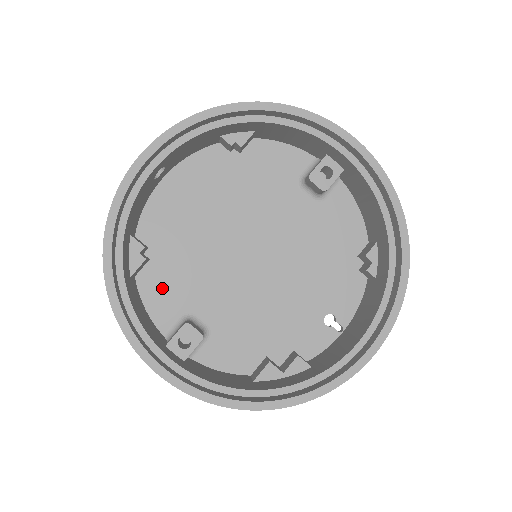
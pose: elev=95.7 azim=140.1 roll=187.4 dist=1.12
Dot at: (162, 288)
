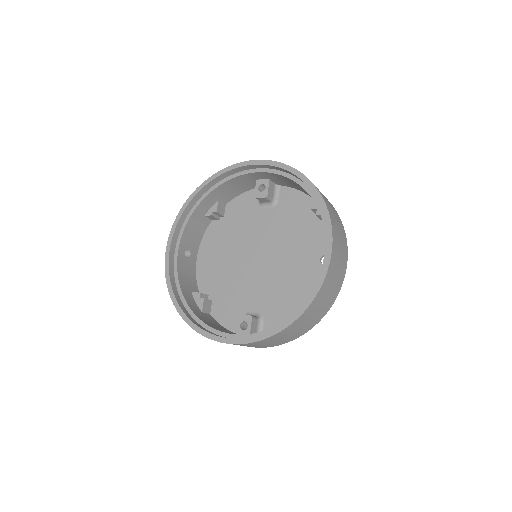
Dot at: (226, 310)
